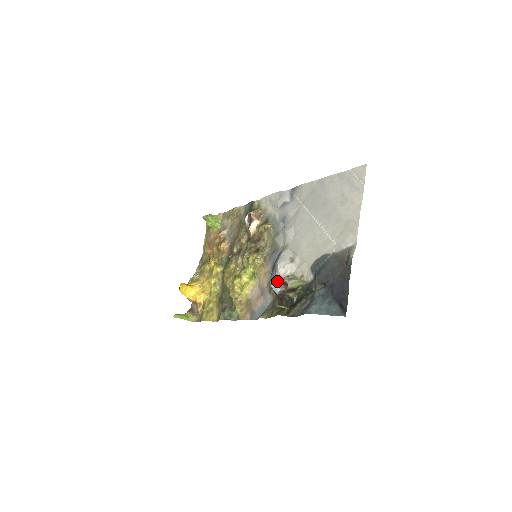
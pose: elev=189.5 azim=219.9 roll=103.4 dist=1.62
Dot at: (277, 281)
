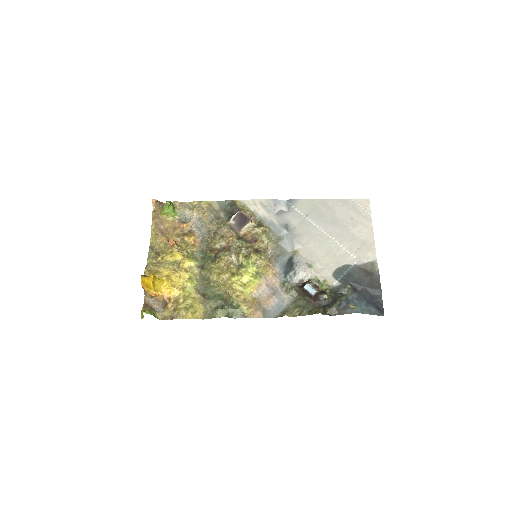
Dot at: (296, 283)
